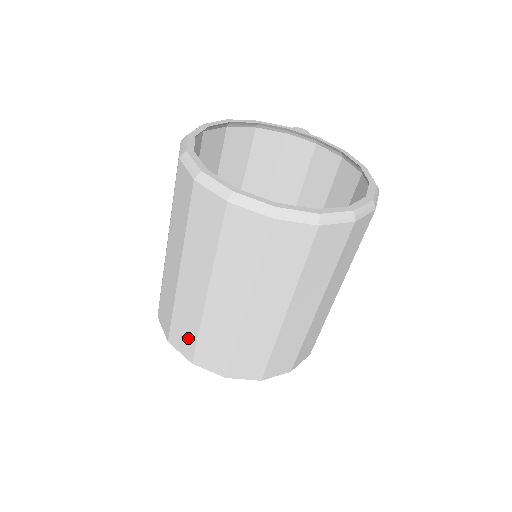
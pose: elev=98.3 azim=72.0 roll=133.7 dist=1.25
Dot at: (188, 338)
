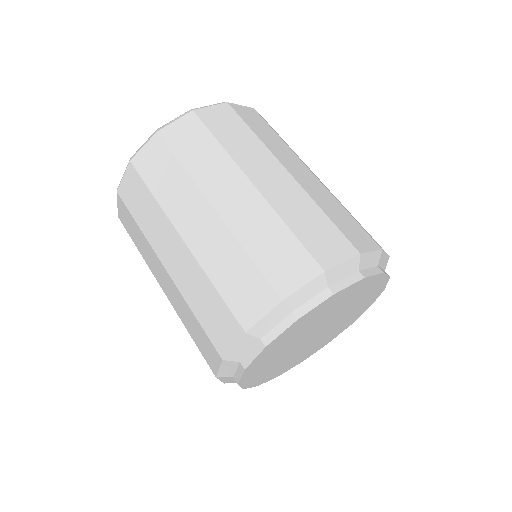
Dot at: (249, 280)
